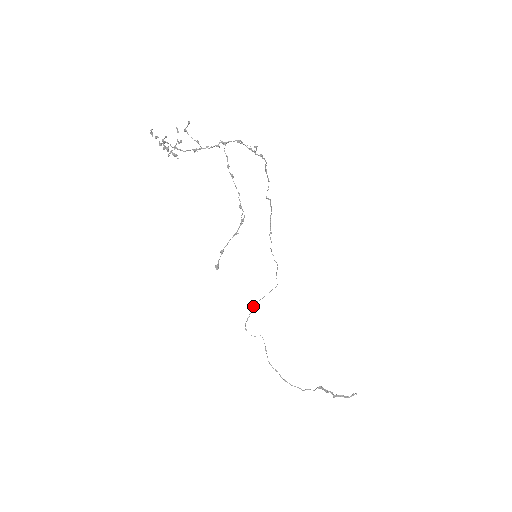
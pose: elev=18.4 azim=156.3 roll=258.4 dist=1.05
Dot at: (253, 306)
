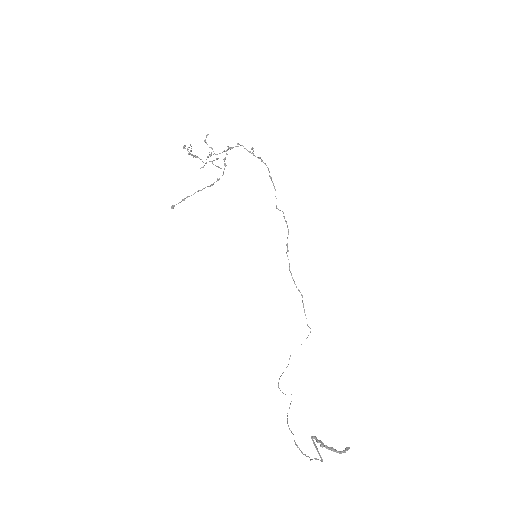
Dot at: (289, 358)
